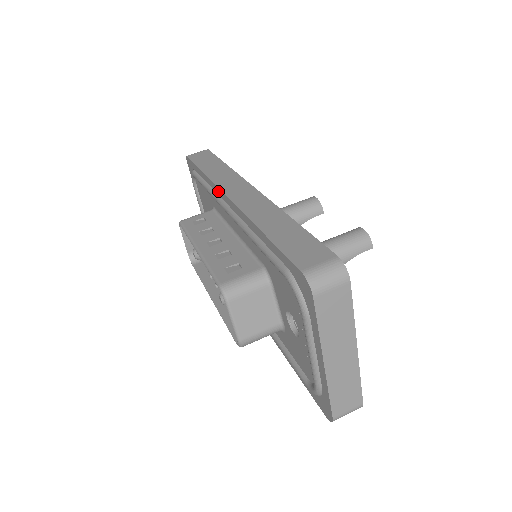
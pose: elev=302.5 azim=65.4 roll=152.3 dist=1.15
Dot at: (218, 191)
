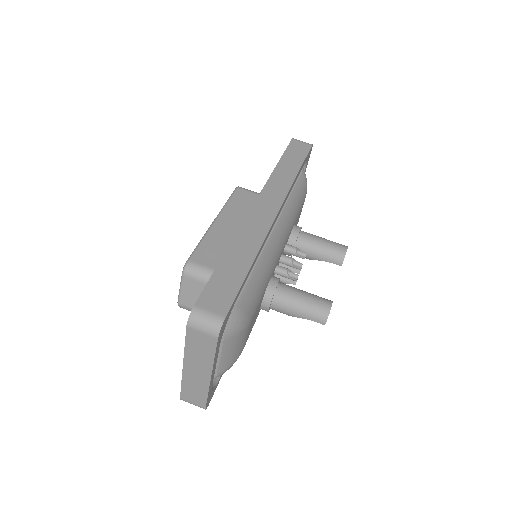
Dot at: occluded
